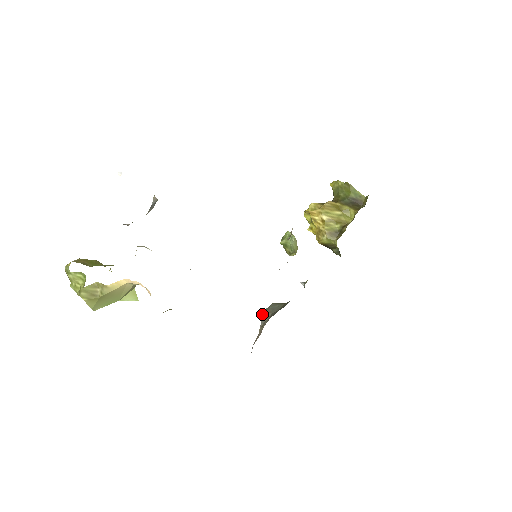
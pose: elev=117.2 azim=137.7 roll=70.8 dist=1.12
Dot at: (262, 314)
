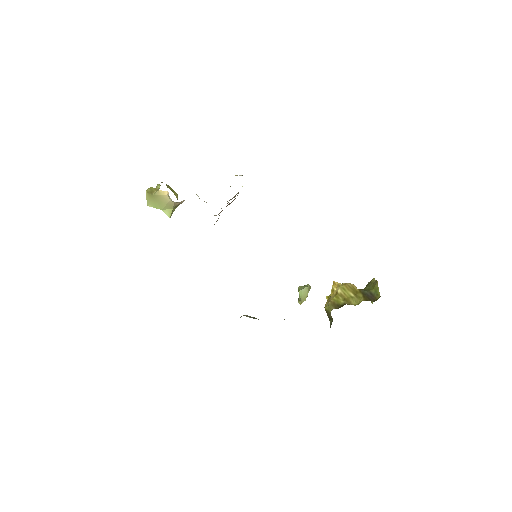
Dot at: occluded
